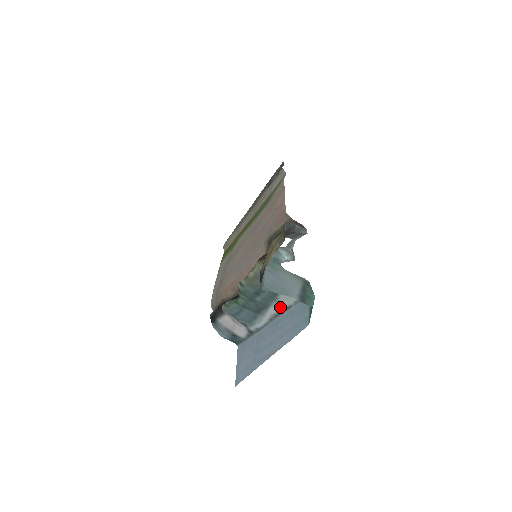
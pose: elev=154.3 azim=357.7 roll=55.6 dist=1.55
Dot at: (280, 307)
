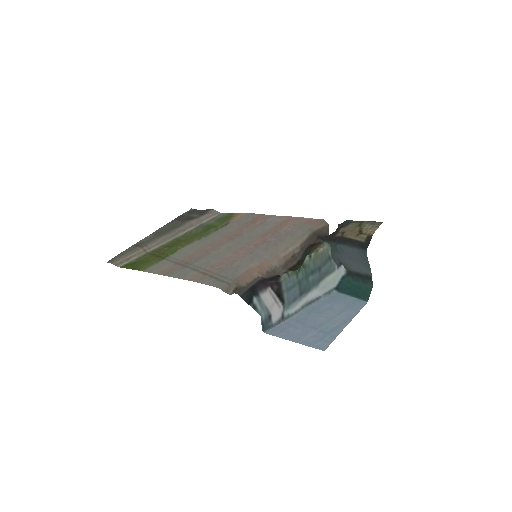
Dot at: (314, 295)
